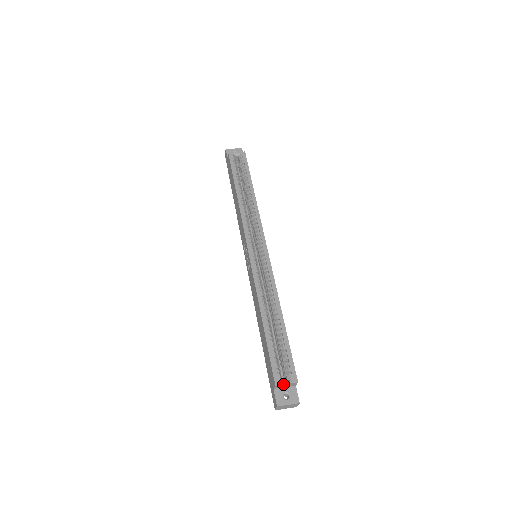
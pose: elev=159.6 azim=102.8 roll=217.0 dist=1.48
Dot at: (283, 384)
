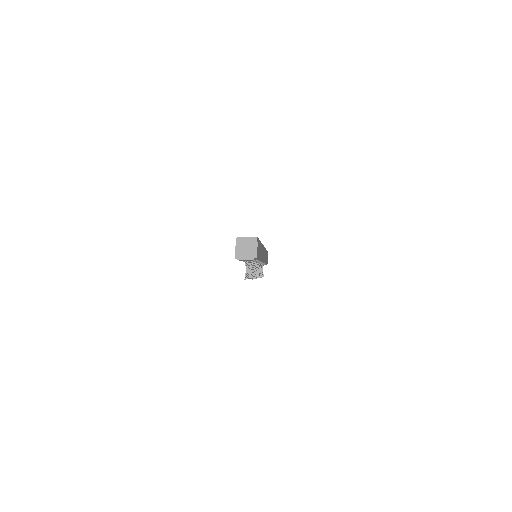
Dot at: (243, 238)
